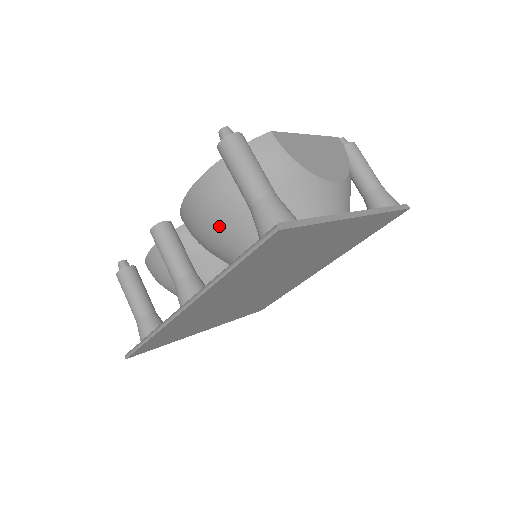
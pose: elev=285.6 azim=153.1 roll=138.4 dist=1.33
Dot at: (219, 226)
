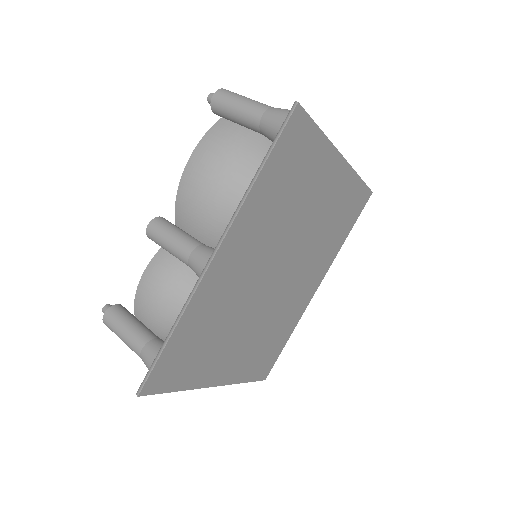
Dot at: (225, 184)
